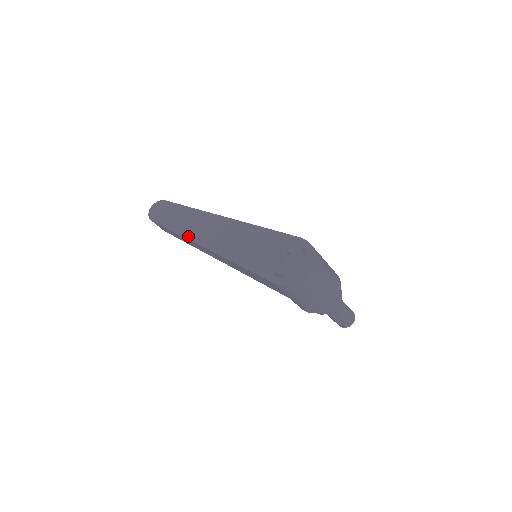
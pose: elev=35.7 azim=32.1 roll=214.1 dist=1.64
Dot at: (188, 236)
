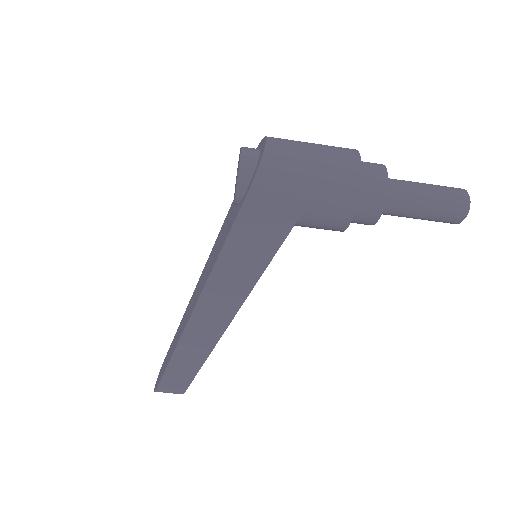
Dot at: (181, 333)
